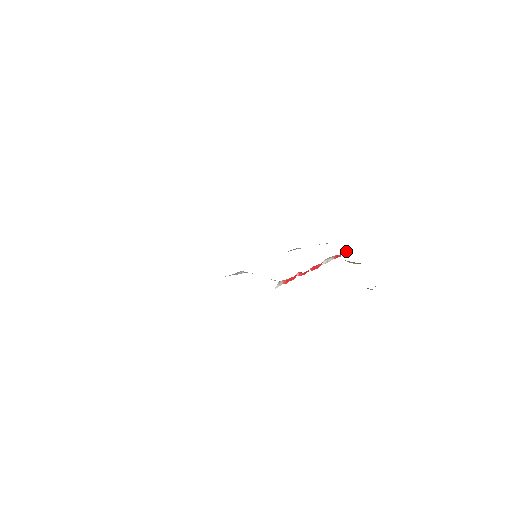
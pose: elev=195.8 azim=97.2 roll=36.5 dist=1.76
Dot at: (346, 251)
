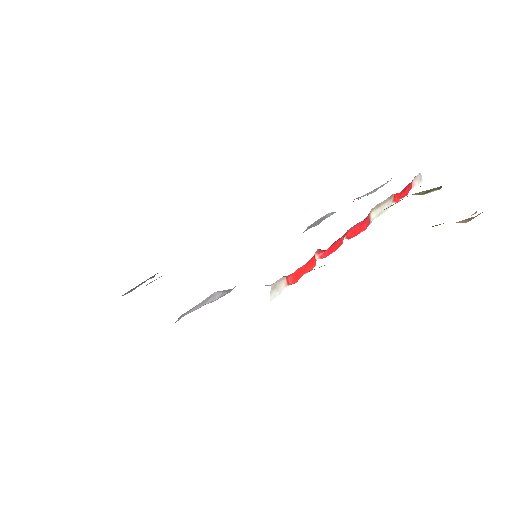
Dot at: (416, 181)
